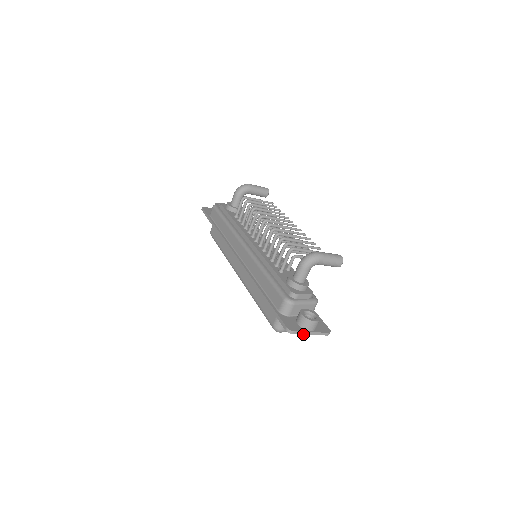
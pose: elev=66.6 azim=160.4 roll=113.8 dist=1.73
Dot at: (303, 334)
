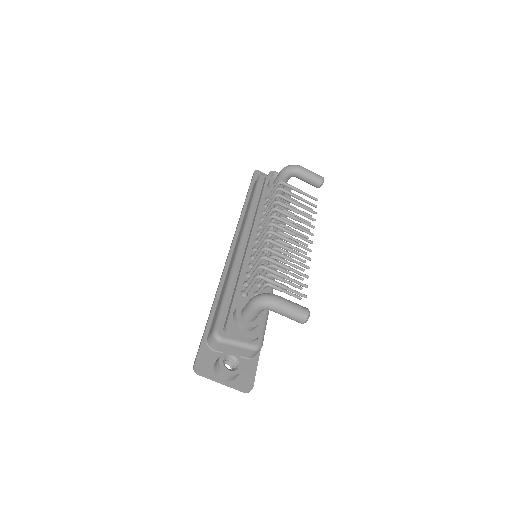
Dot at: (211, 379)
